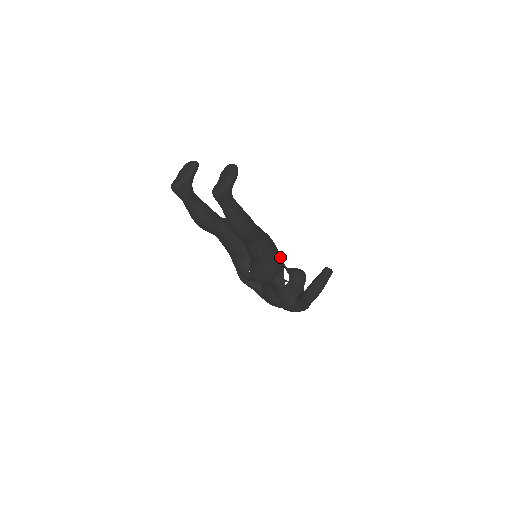
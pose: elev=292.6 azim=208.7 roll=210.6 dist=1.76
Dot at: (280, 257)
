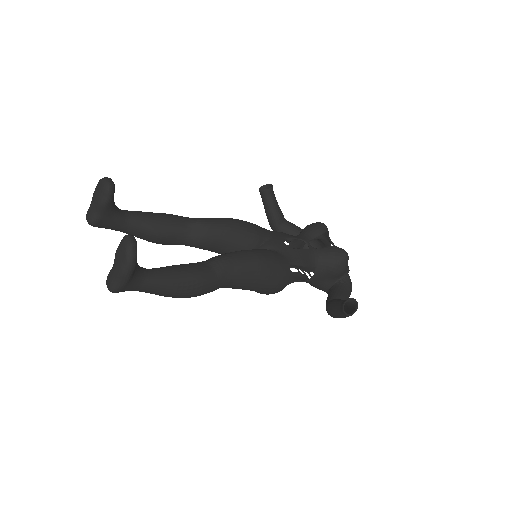
Dot at: (280, 277)
